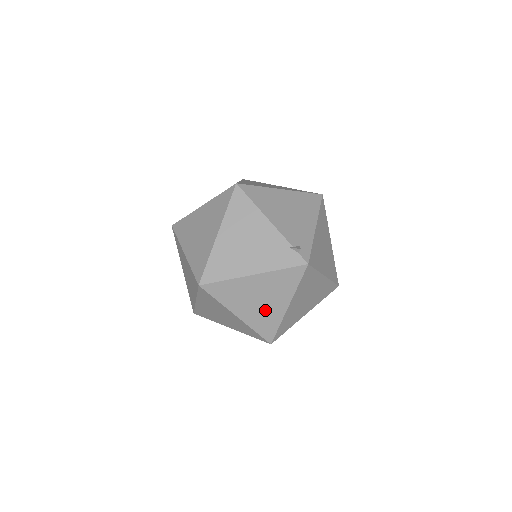
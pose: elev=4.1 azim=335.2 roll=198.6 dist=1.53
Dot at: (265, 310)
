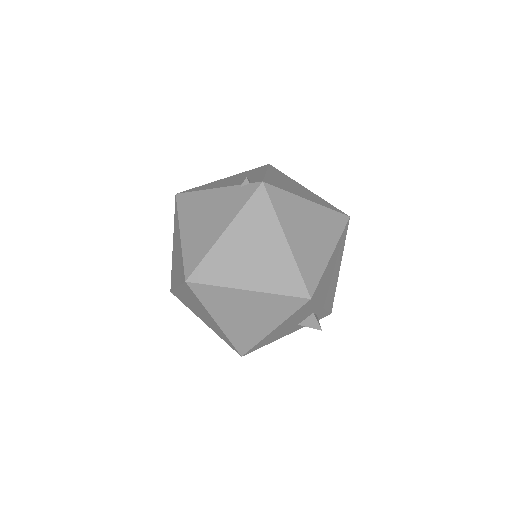
Dot at: (268, 262)
